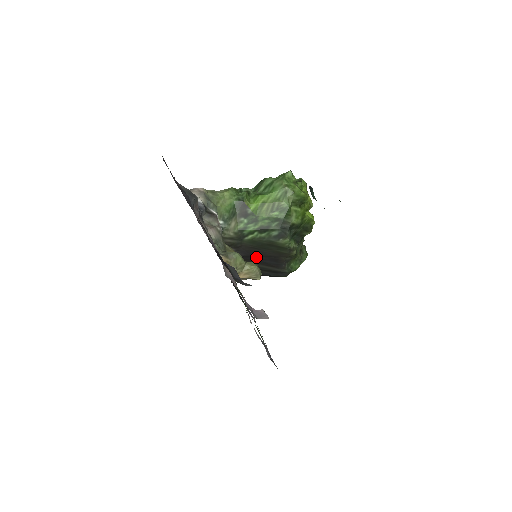
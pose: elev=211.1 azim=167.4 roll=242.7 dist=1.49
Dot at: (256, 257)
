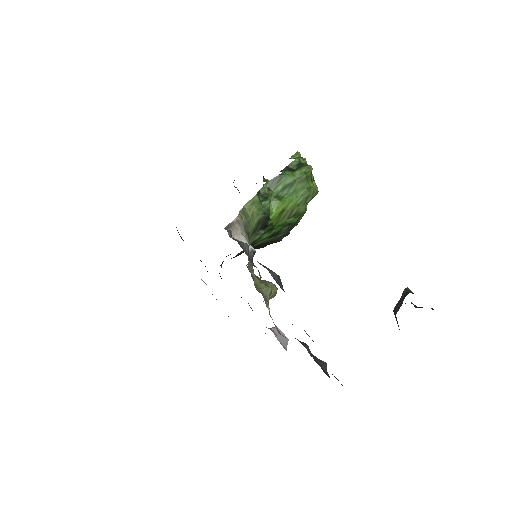
Dot at: occluded
